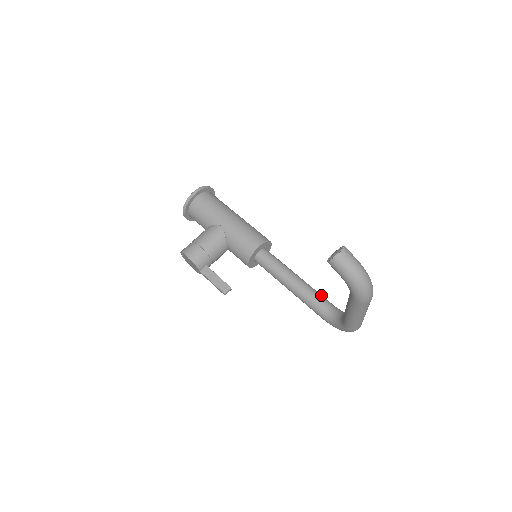
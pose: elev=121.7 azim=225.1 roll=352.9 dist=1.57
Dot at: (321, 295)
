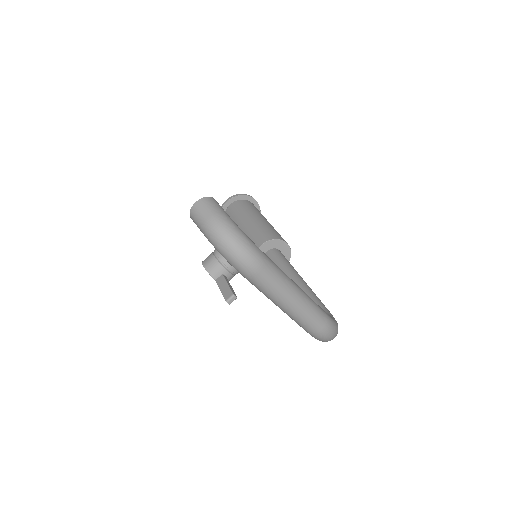
Dot at: (314, 297)
